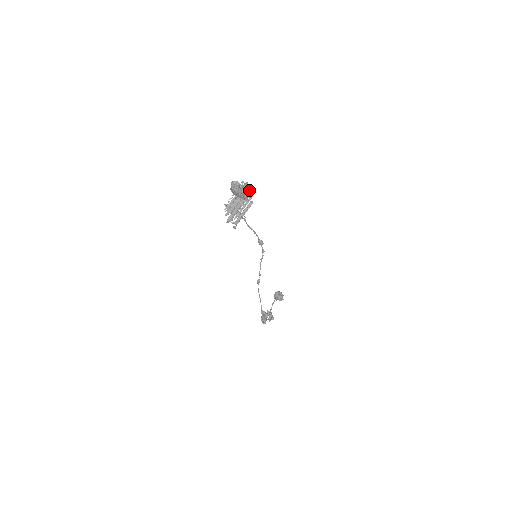
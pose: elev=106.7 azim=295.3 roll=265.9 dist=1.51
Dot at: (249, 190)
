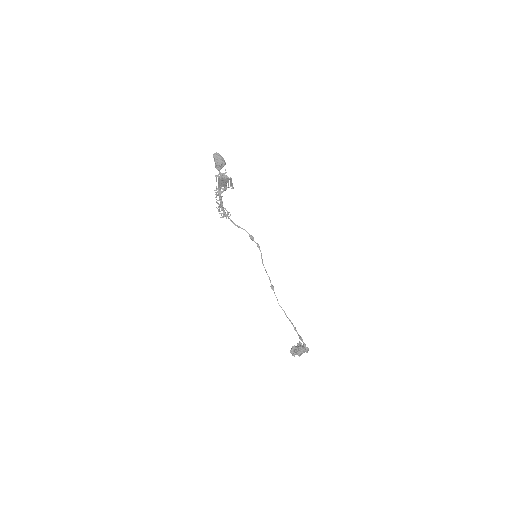
Dot at: (224, 173)
